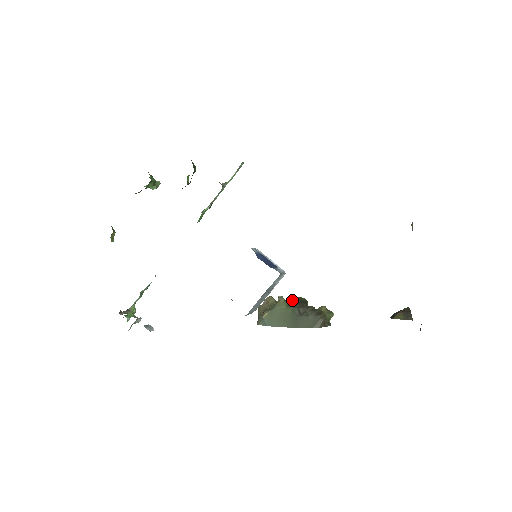
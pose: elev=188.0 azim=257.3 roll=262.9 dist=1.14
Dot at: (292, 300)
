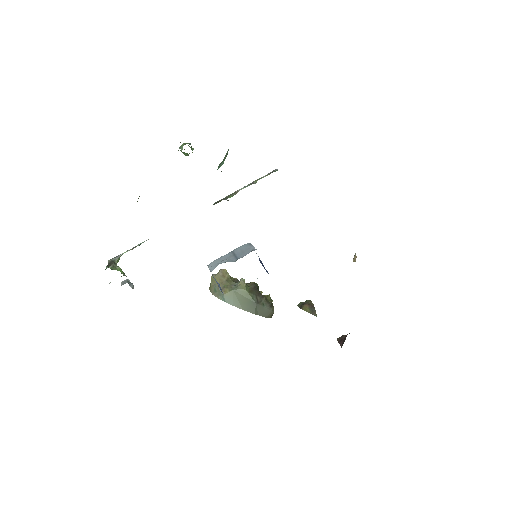
Dot at: (249, 284)
